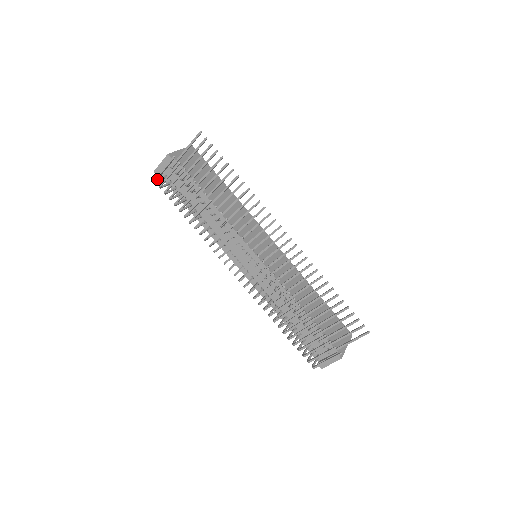
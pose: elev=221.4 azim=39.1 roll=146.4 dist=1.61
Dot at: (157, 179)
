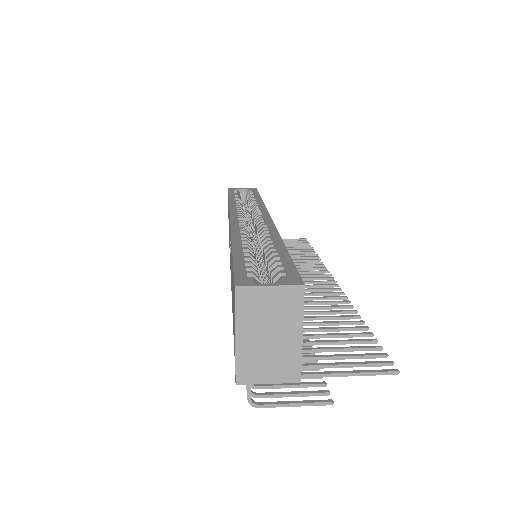
Dot at: occluded
